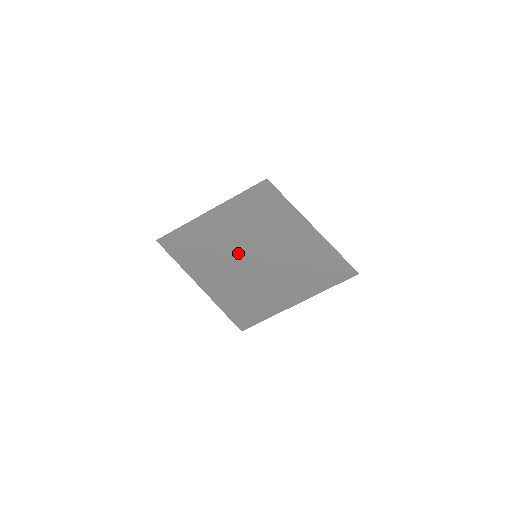
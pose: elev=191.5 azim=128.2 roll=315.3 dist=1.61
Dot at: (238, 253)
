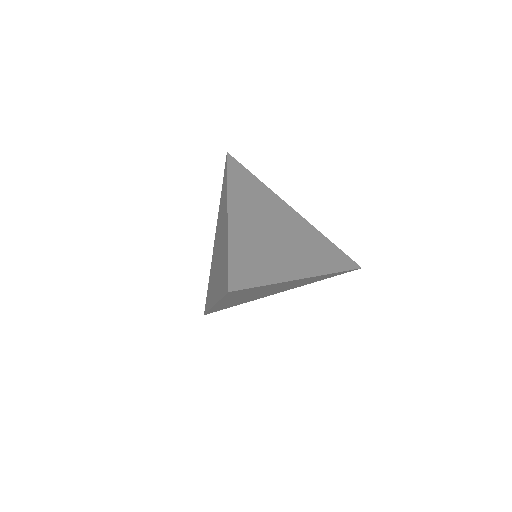
Dot at: (292, 280)
